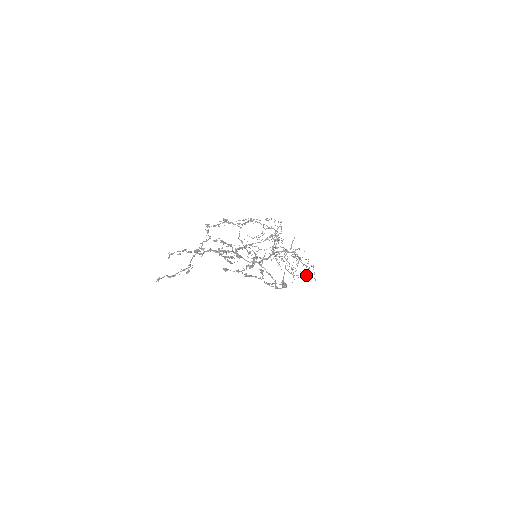
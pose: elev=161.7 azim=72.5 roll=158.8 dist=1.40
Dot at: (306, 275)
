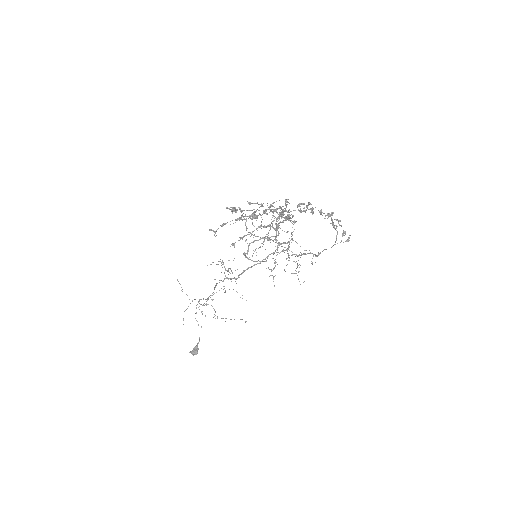
Dot at: occluded
